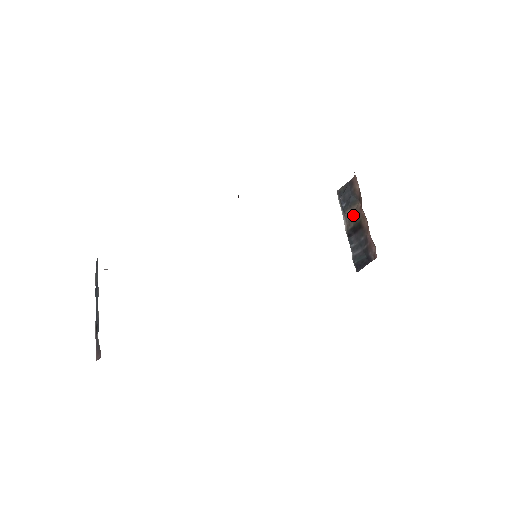
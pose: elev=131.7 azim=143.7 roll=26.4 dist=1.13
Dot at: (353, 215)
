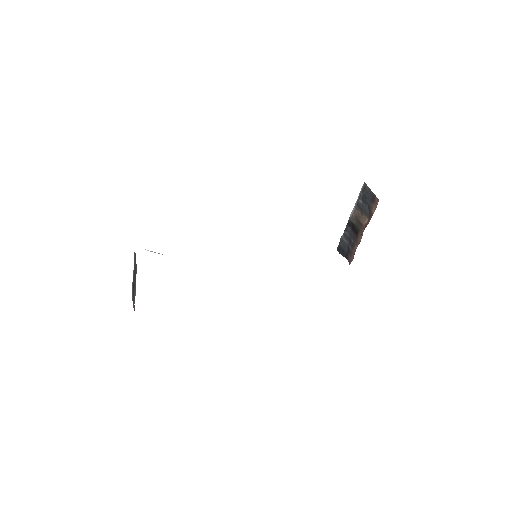
Dot at: (359, 219)
